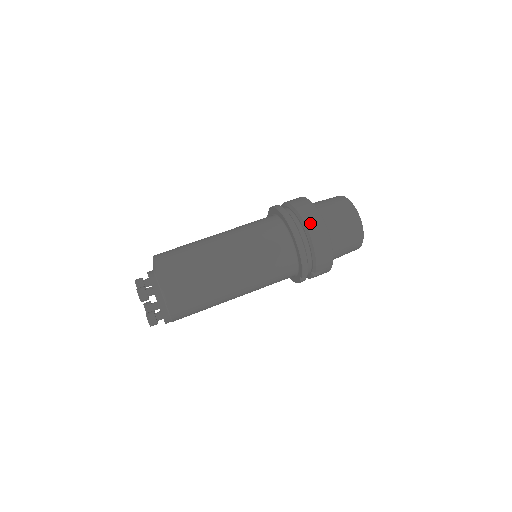
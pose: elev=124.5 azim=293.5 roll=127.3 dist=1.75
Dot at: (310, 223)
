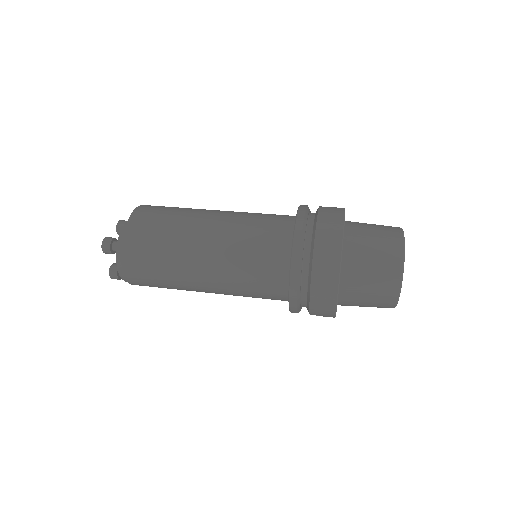
Dot at: (320, 261)
